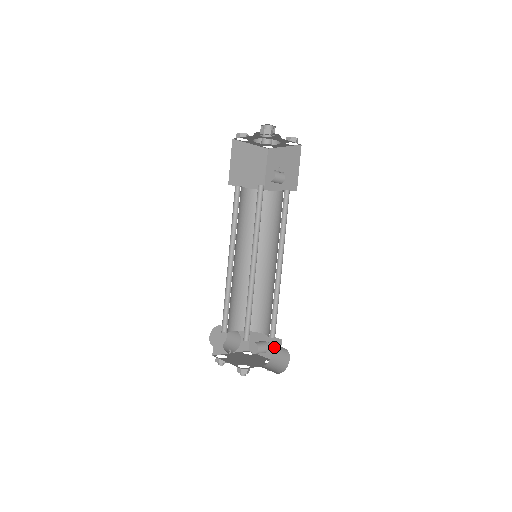
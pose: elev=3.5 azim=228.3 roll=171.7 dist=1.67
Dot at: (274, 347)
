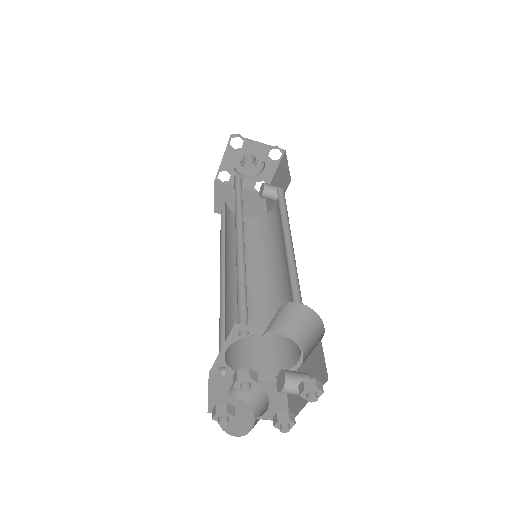
Dot at: (301, 338)
